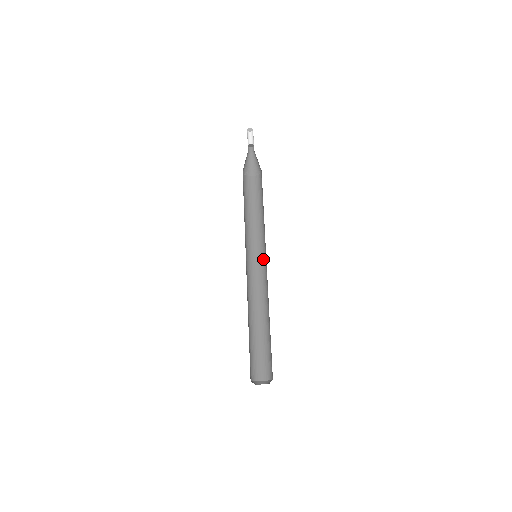
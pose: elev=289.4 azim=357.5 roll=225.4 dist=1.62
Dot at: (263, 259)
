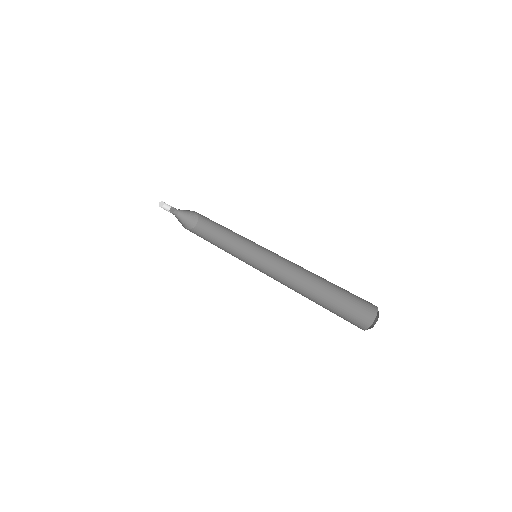
Dot at: (259, 264)
